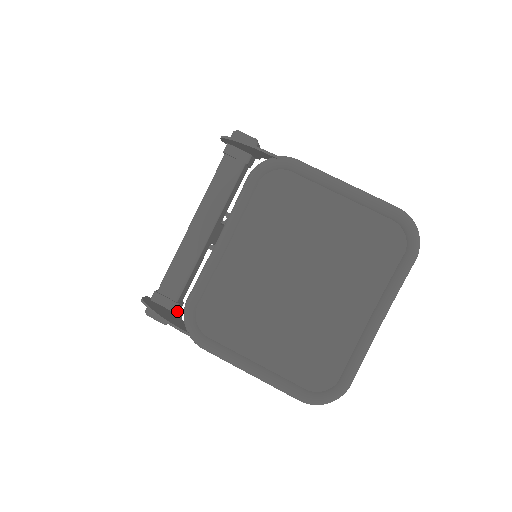
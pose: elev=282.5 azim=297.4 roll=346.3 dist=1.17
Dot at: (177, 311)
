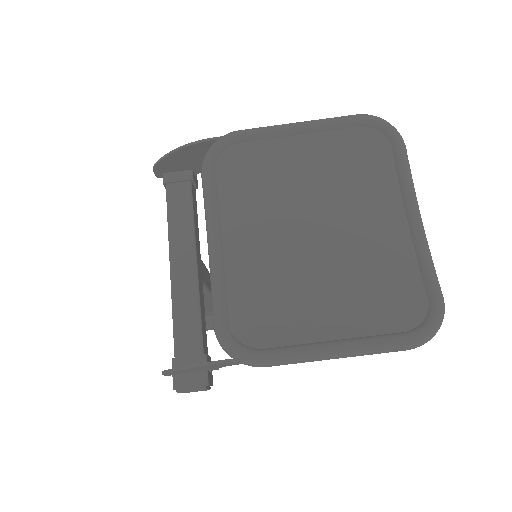
Dot at: occluded
